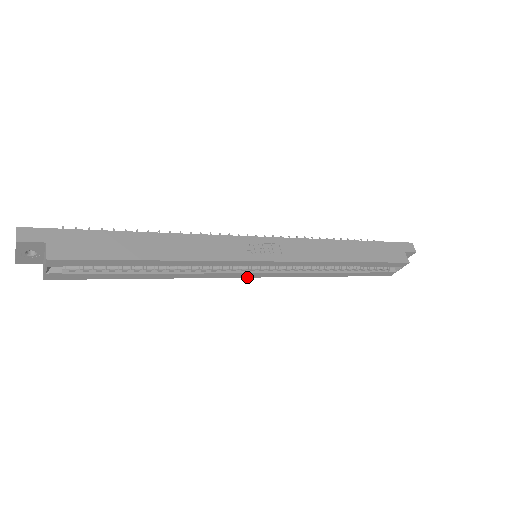
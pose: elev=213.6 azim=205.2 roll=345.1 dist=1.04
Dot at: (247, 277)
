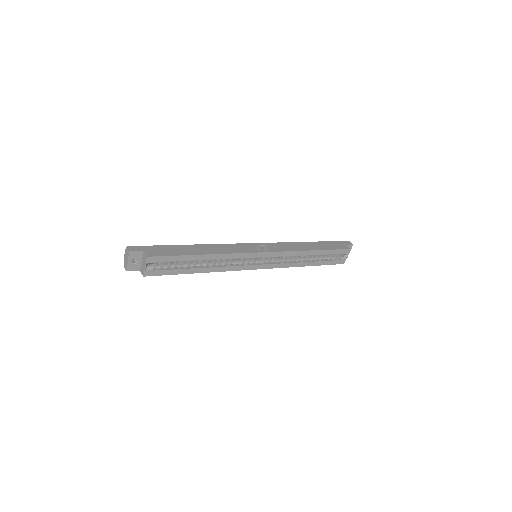
Dot at: (254, 269)
